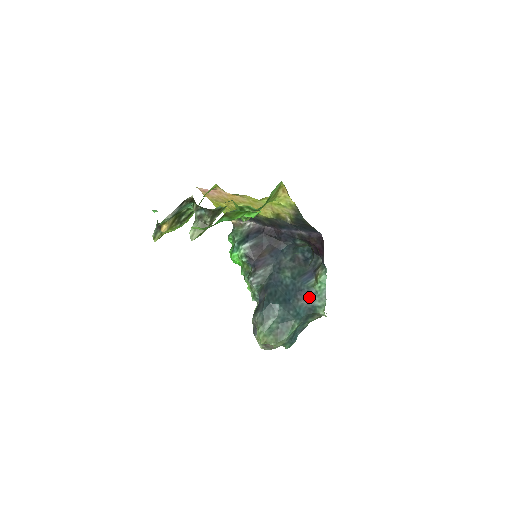
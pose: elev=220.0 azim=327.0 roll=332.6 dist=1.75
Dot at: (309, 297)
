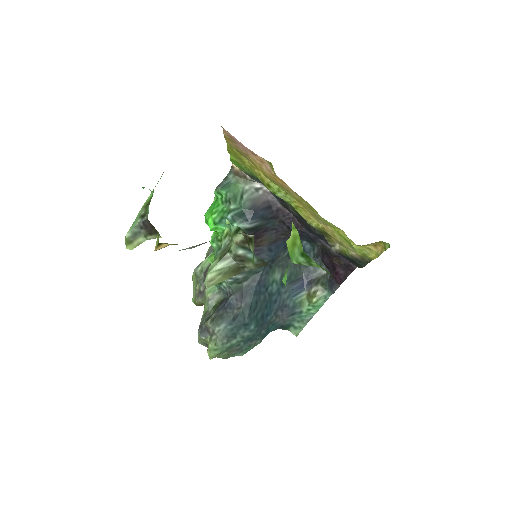
Dot at: (290, 316)
